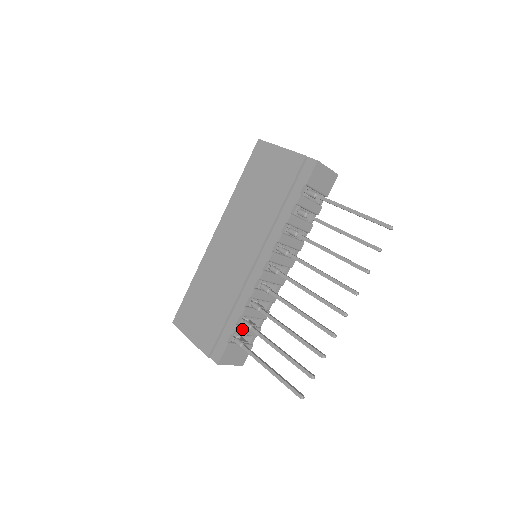
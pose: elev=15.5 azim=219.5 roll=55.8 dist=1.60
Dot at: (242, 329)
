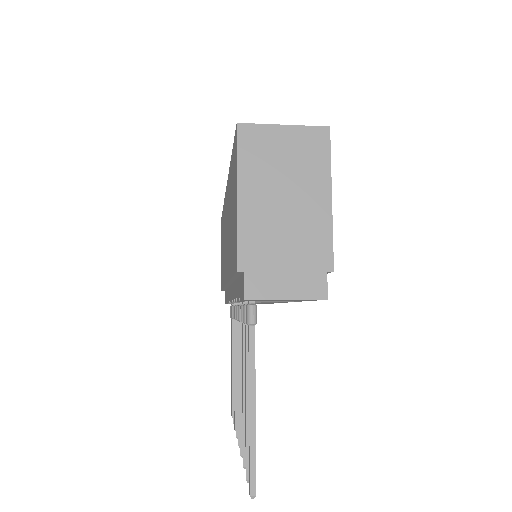
Dot at: occluded
